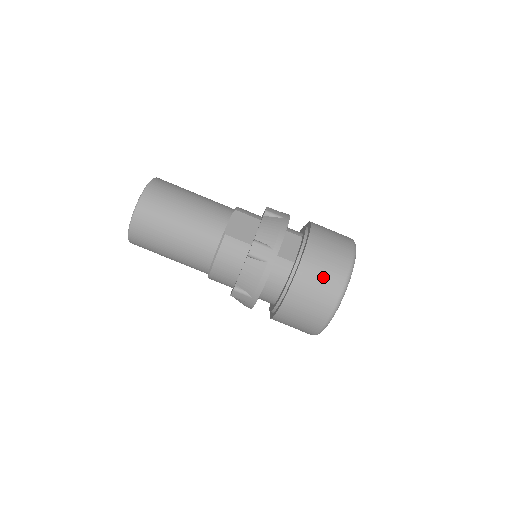
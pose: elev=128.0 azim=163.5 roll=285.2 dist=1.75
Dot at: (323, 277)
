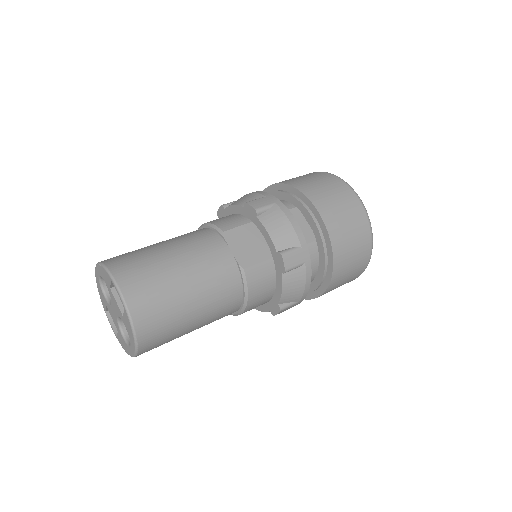
Dot at: (353, 236)
